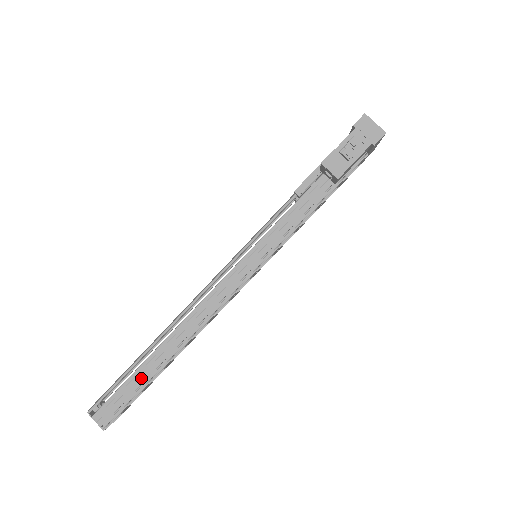
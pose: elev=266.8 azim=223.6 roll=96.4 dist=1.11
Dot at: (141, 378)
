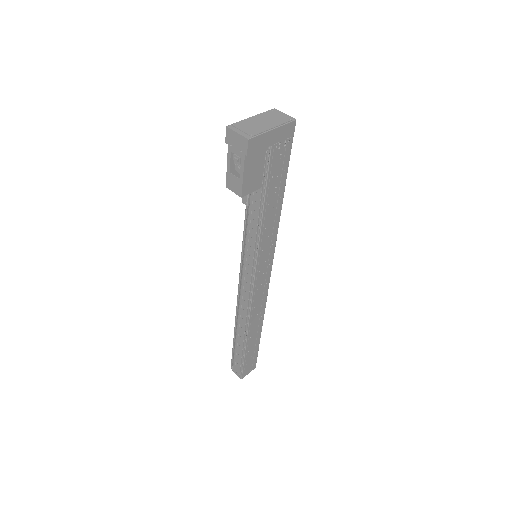
Dot at: (240, 349)
